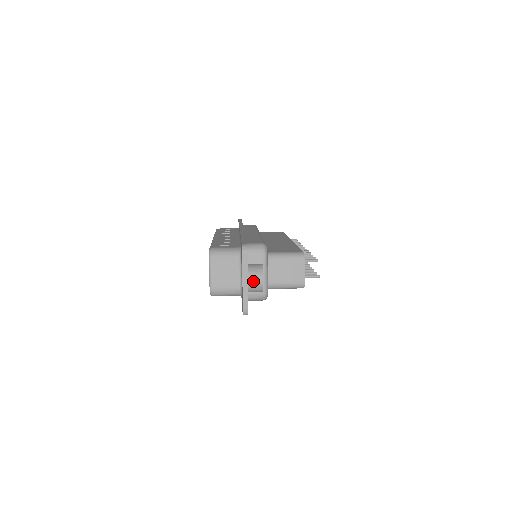
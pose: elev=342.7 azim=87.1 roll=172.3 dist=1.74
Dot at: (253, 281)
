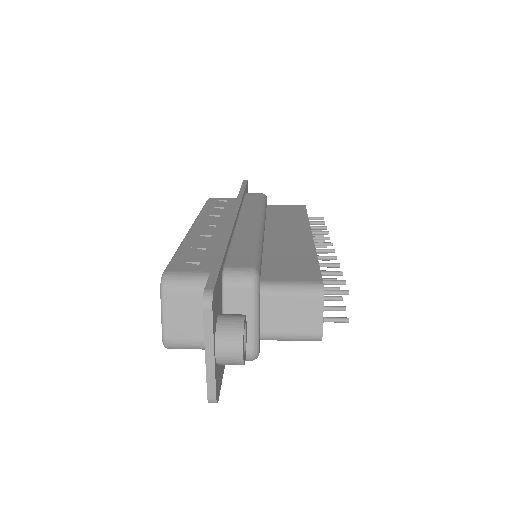
Dot at: (225, 353)
